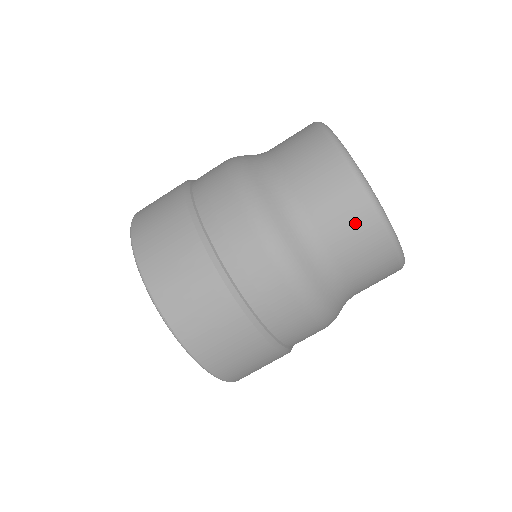
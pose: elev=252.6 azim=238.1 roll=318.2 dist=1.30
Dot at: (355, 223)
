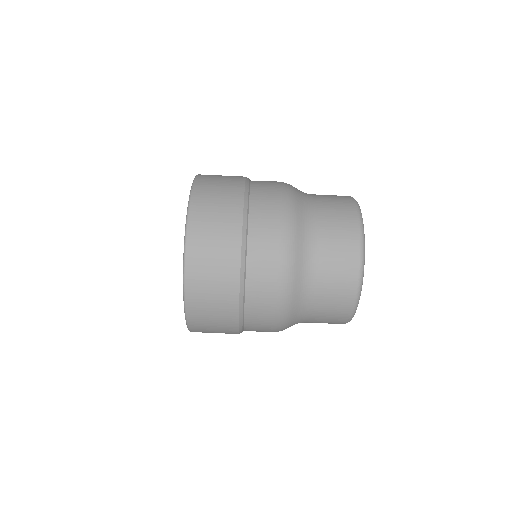
Dot at: (342, 216)
